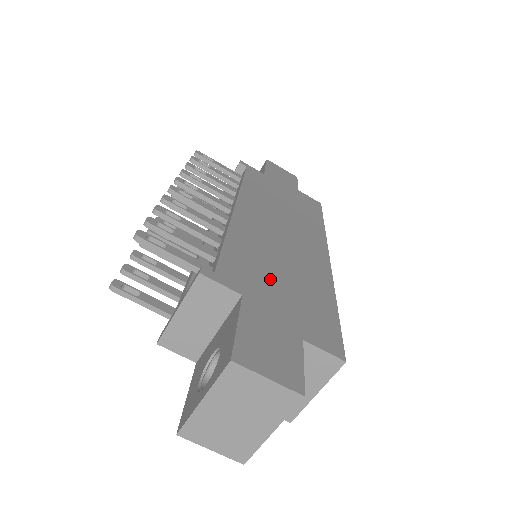
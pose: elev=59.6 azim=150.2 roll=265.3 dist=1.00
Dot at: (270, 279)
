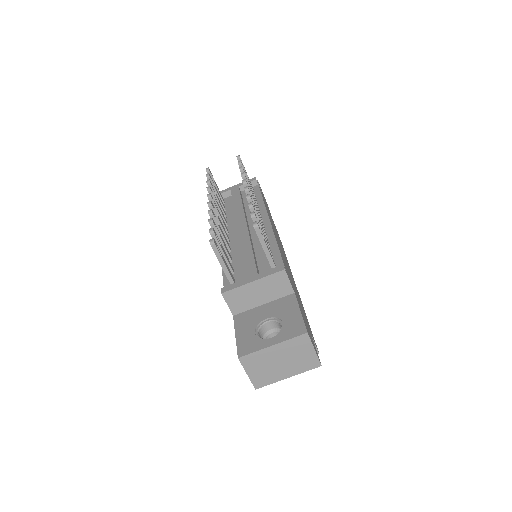
Dot at: occluded
